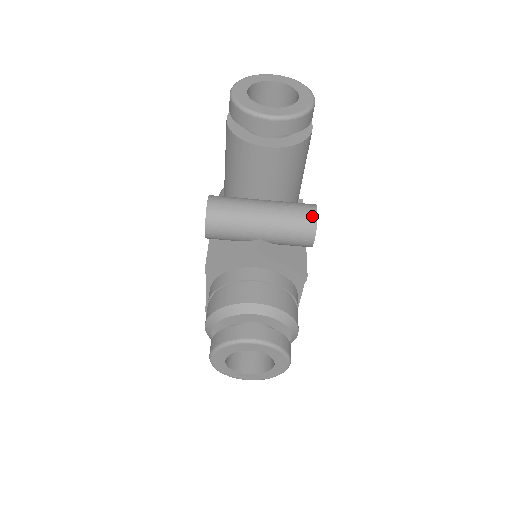
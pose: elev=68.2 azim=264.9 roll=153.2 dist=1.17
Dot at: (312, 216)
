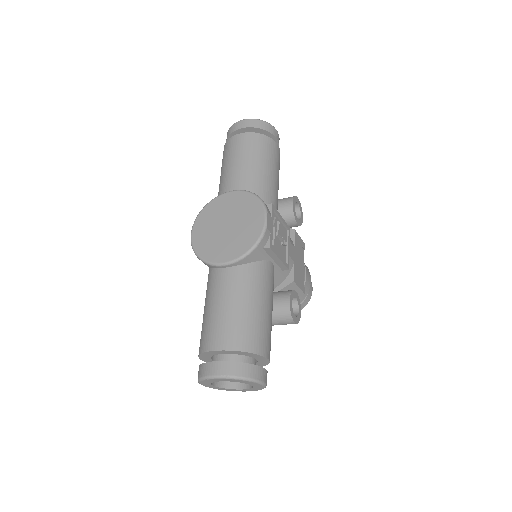
Dot at: occluded
